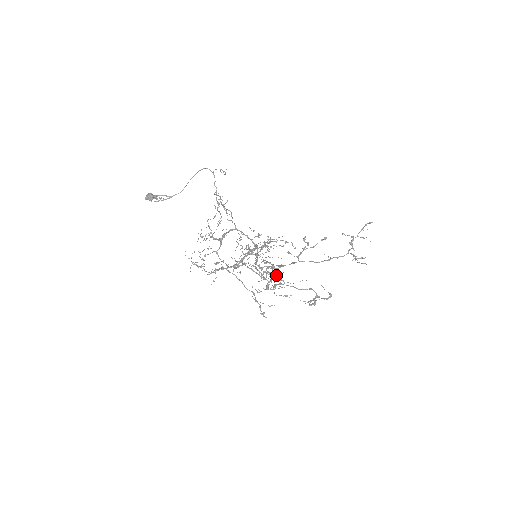
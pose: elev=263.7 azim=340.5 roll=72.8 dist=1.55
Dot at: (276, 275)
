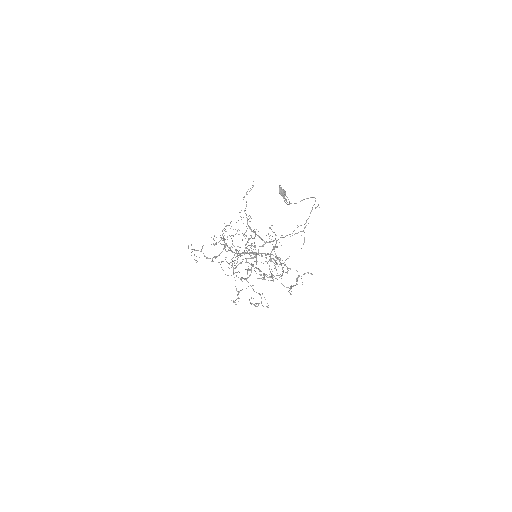
Dot at: occluded
